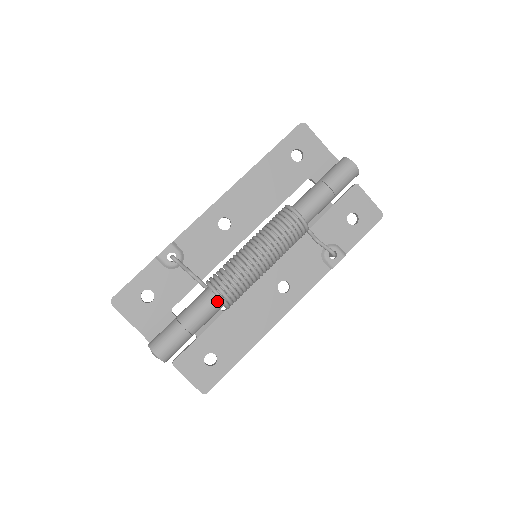
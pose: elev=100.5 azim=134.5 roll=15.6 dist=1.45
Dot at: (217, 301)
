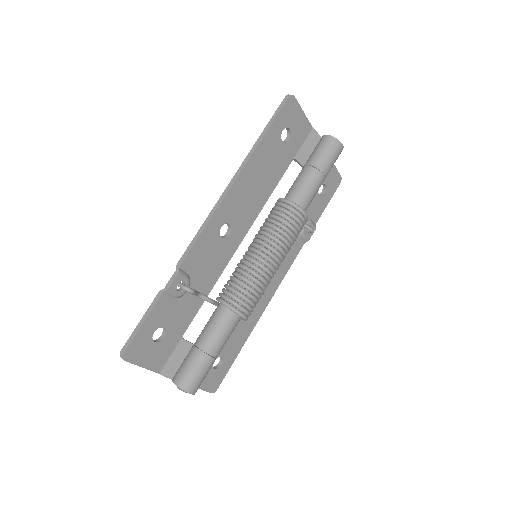
Dot at: (238, 320)
